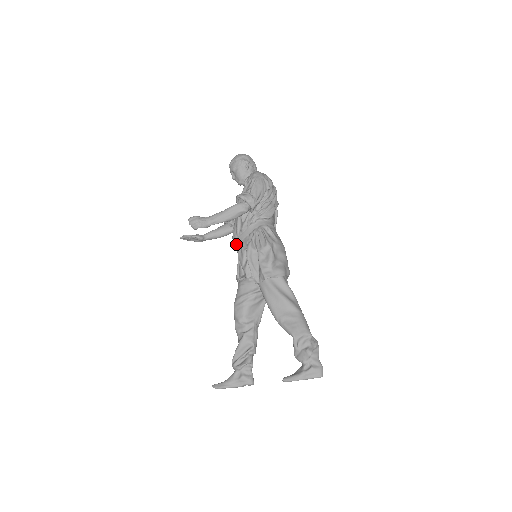
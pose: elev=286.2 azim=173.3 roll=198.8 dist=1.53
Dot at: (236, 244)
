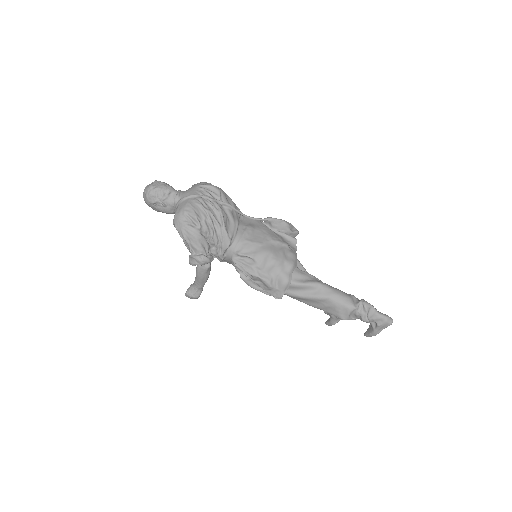
Dot at: occluded
